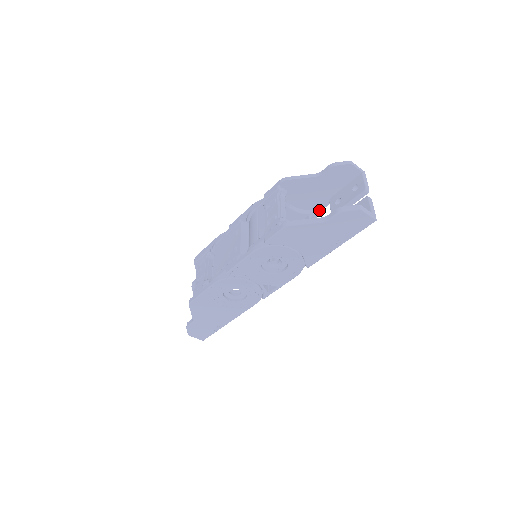
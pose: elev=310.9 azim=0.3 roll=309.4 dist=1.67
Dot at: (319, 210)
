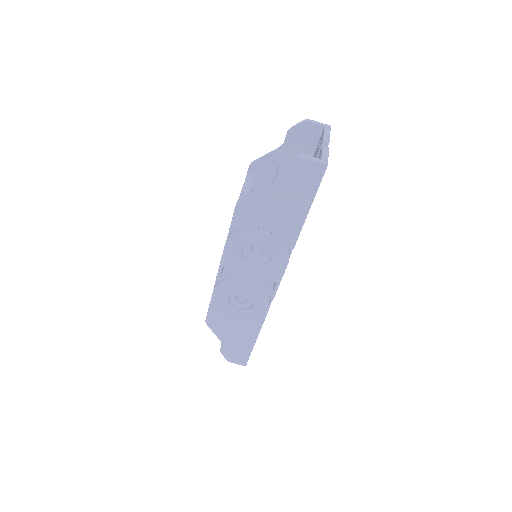
Dot at: occluded
